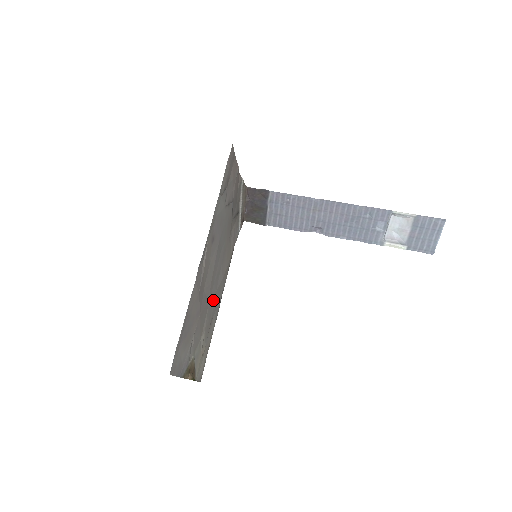
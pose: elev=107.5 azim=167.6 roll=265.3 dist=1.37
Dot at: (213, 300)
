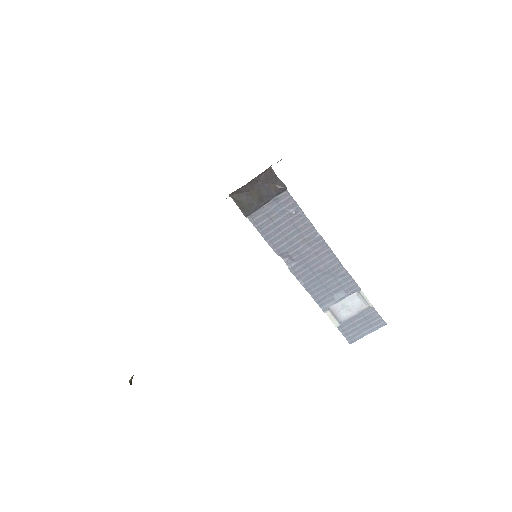
Dot at: occluded
